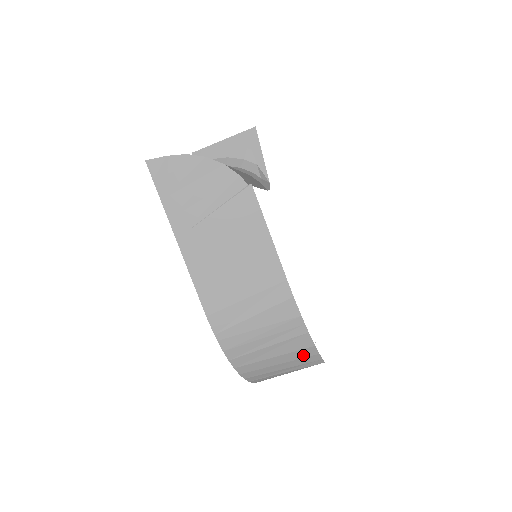
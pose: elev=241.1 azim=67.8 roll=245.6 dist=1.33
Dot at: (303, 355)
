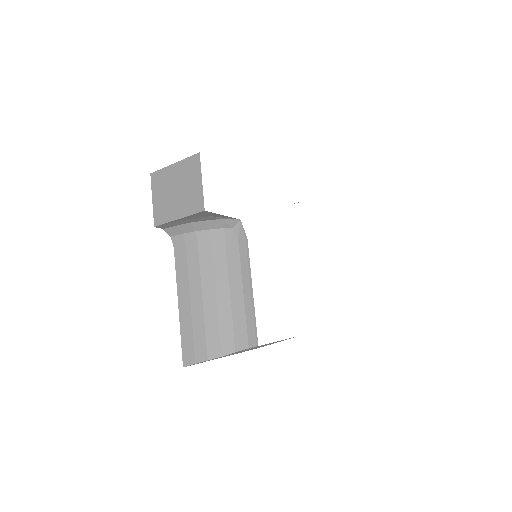
Dot at: occluded
